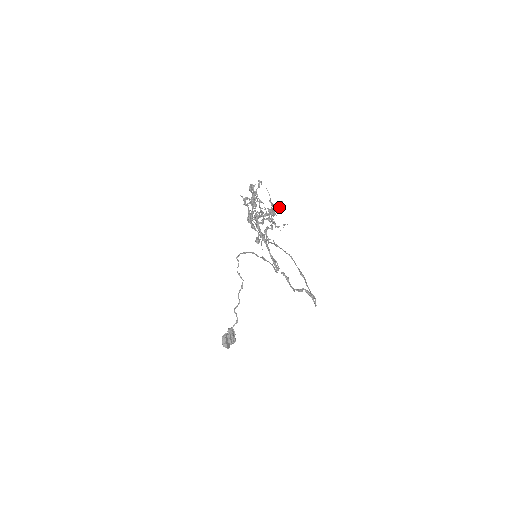
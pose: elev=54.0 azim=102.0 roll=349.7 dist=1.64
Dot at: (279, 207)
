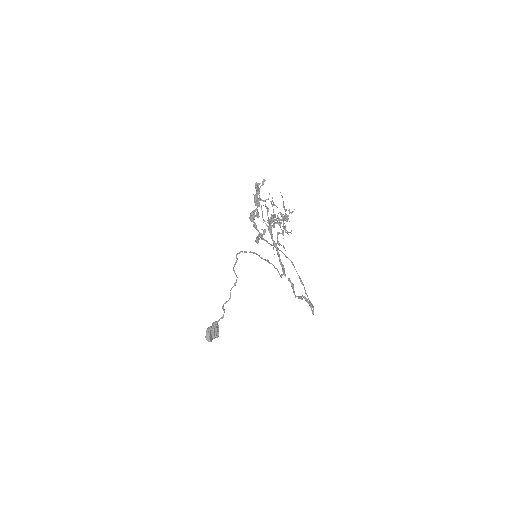
Dot at: (291, 213)
